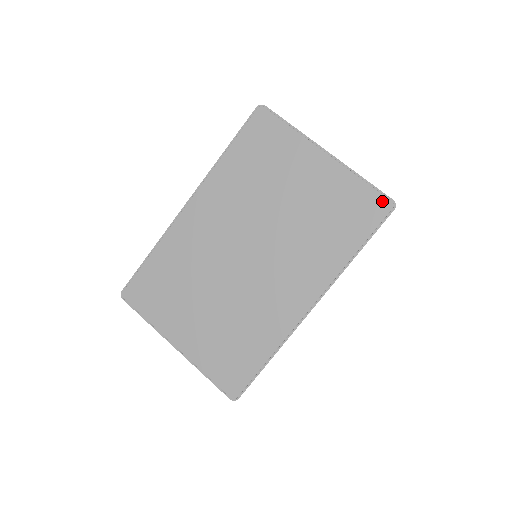
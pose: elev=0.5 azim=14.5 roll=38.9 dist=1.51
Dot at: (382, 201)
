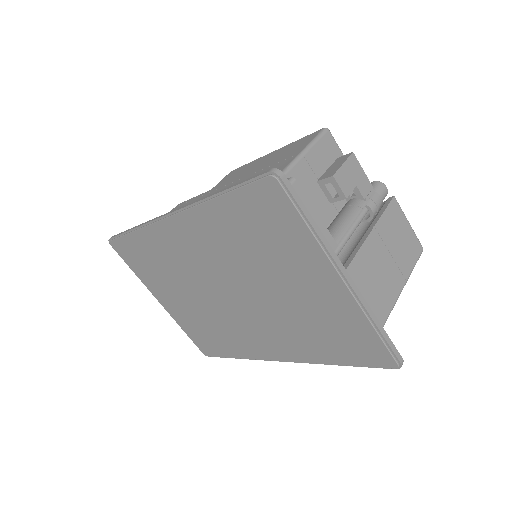
Dot at: (387, 357)
